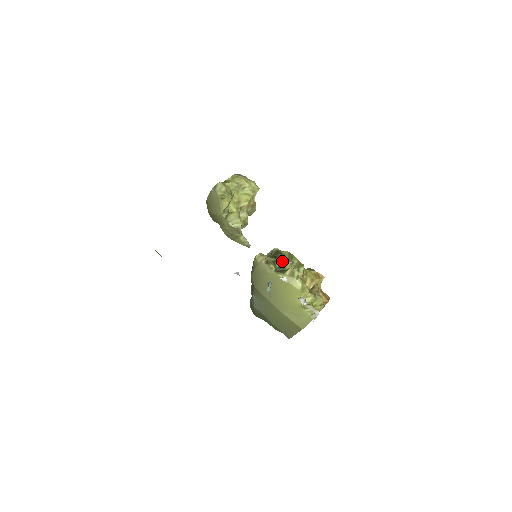
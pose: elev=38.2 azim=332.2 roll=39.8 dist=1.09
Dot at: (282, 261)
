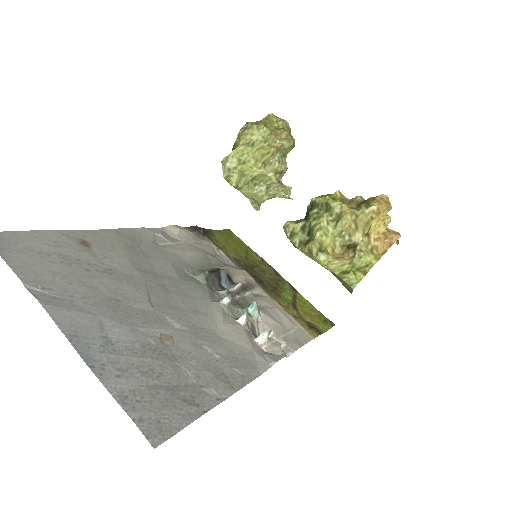
Dot at: (309, 226)
